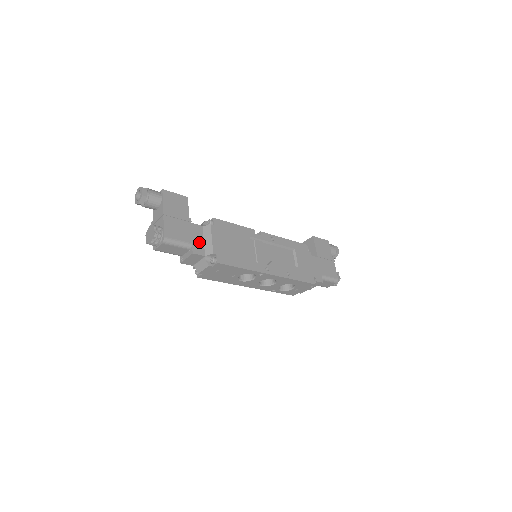
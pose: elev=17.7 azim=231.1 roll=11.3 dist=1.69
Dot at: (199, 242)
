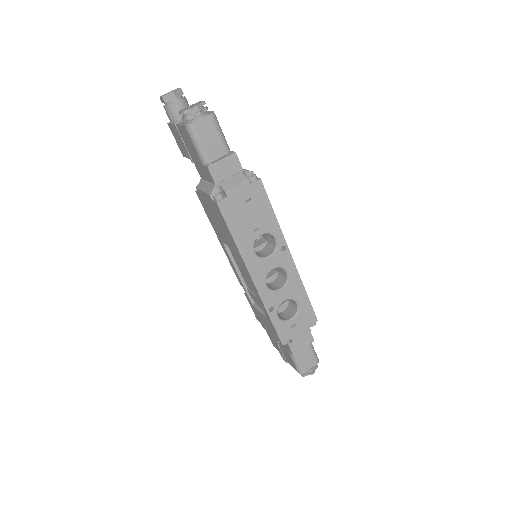
Dot at: occluded
